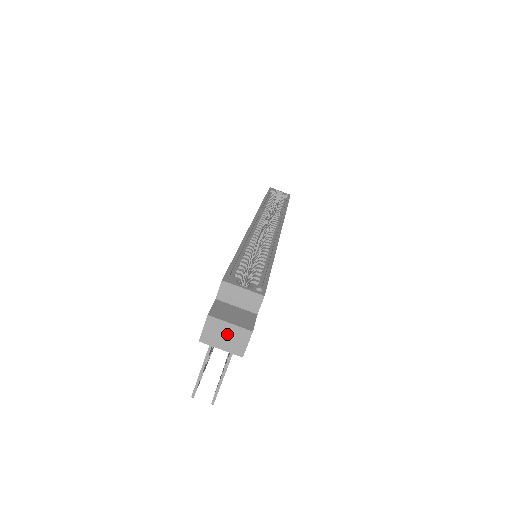
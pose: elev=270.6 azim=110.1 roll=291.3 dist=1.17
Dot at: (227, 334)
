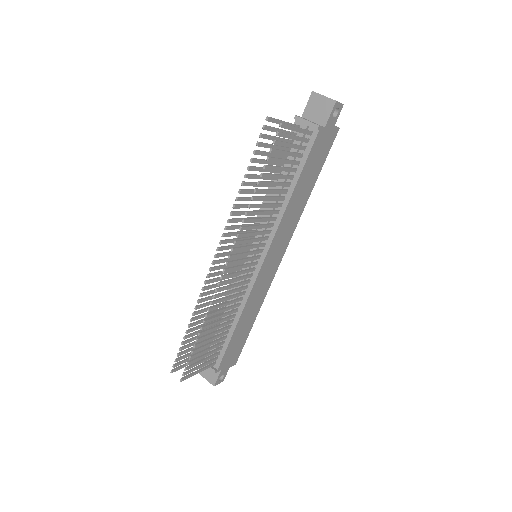
Dot at: occluded
